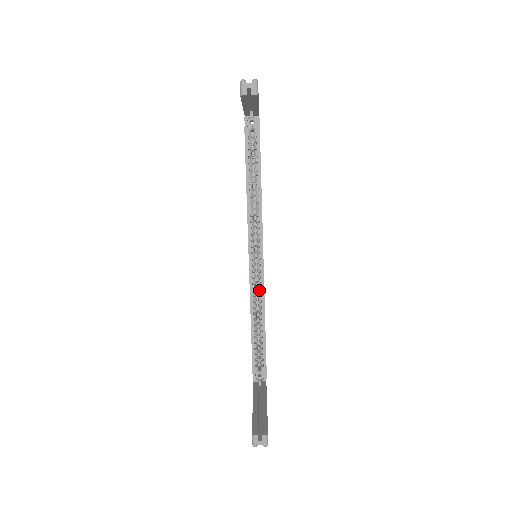
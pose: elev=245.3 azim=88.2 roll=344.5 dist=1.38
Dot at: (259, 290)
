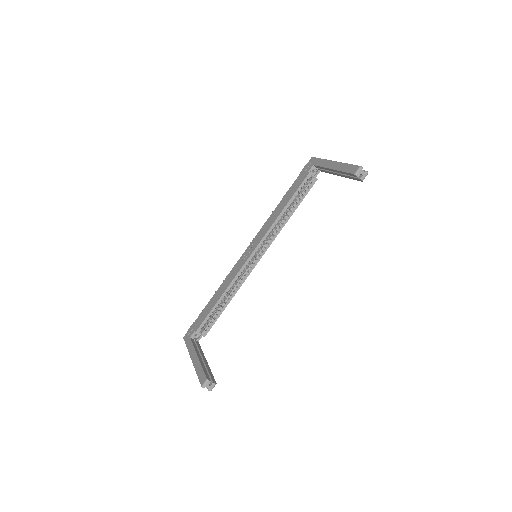
Dot at: (241, 279)
